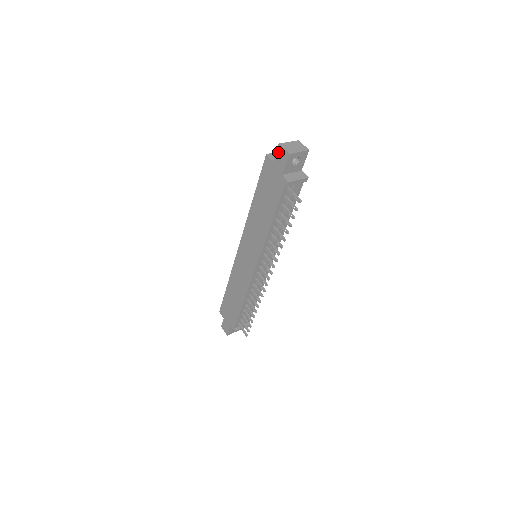
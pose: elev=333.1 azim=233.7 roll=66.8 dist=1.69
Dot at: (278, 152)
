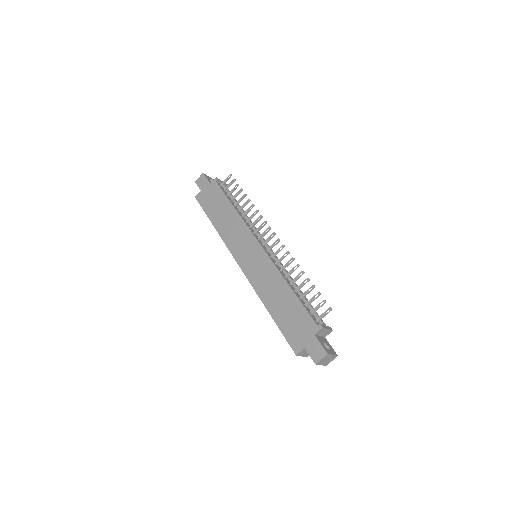
Dot at: (198, 183)
